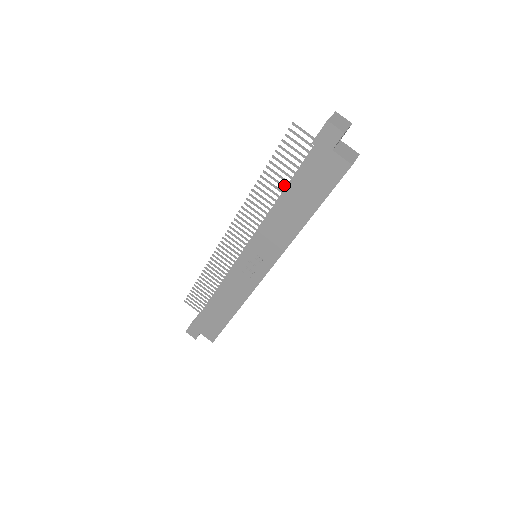
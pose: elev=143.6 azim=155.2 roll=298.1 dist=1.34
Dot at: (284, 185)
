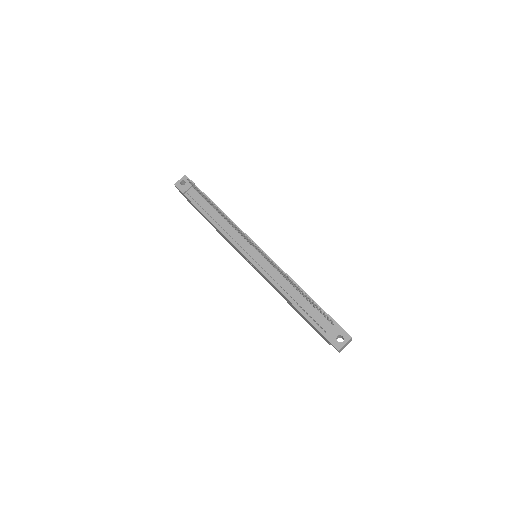
Dot at: (301, 292)
